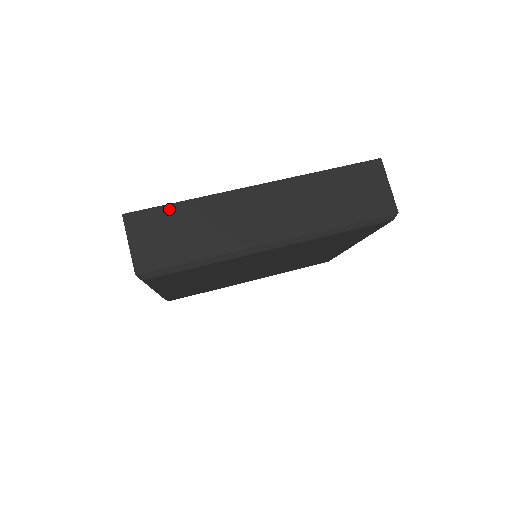
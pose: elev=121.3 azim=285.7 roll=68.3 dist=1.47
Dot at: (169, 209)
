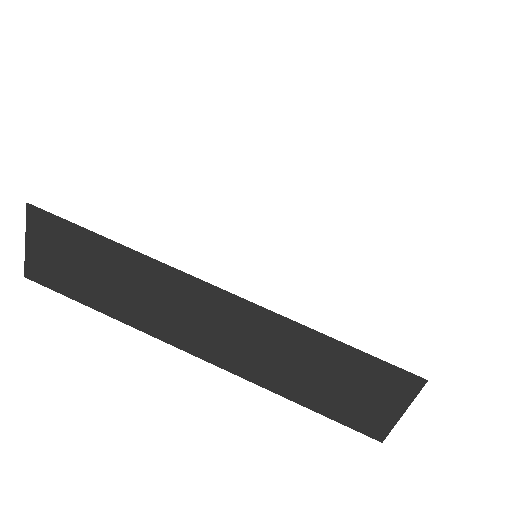
Dot at: (87, 236)
